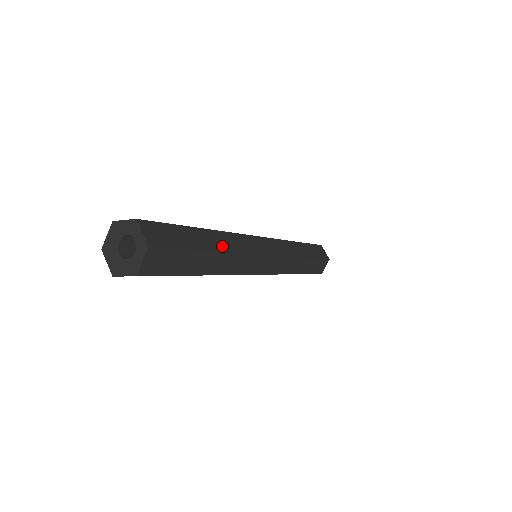
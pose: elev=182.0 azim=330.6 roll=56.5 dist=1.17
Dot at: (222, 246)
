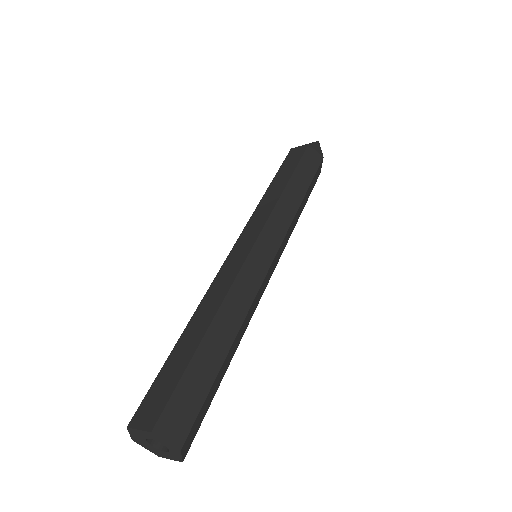
Dot at: (230, 331)
